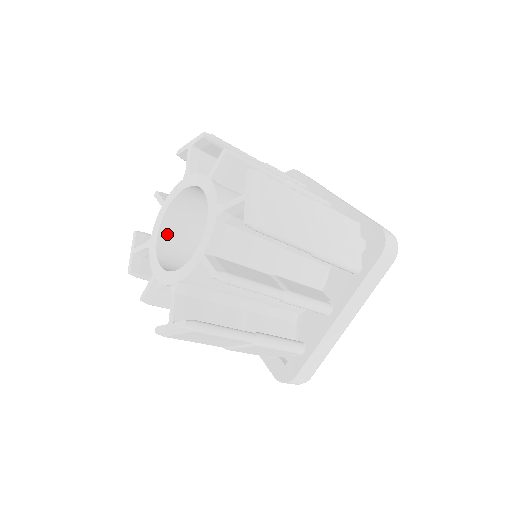
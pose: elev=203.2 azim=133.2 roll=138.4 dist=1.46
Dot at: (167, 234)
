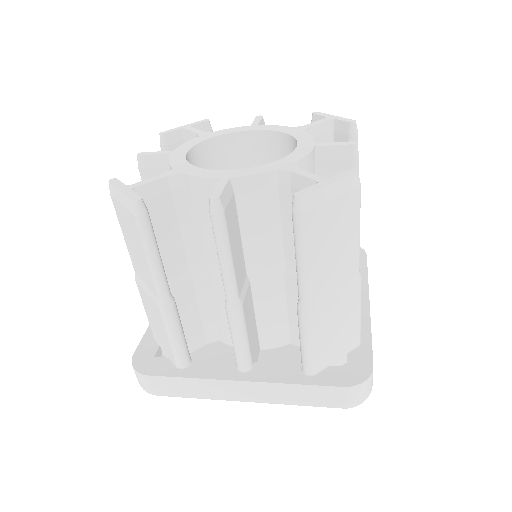
Dot at: occluded
